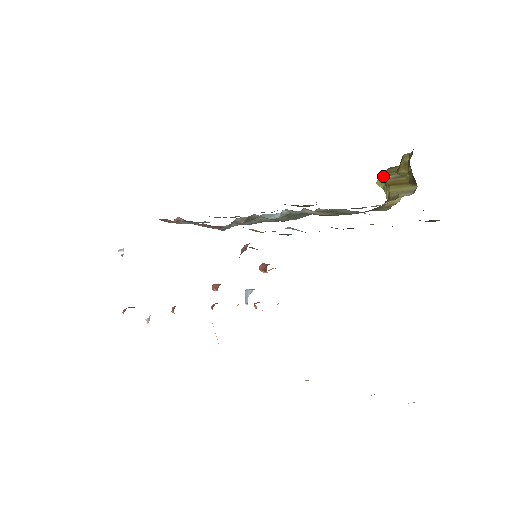
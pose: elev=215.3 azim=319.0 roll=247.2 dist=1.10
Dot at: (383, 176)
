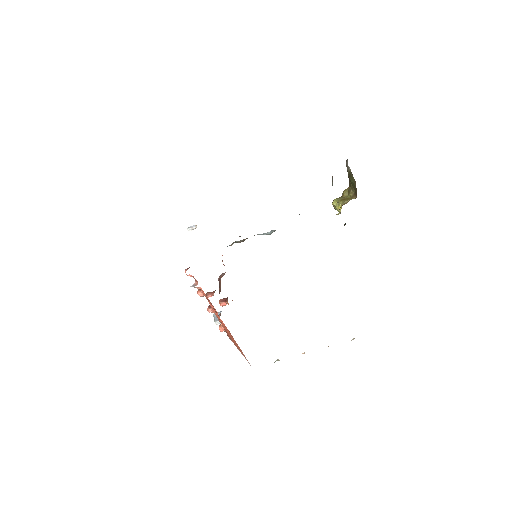
Dot at: (336, 199)
